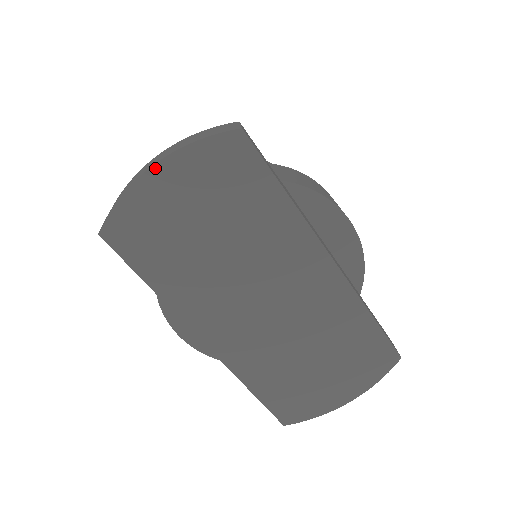
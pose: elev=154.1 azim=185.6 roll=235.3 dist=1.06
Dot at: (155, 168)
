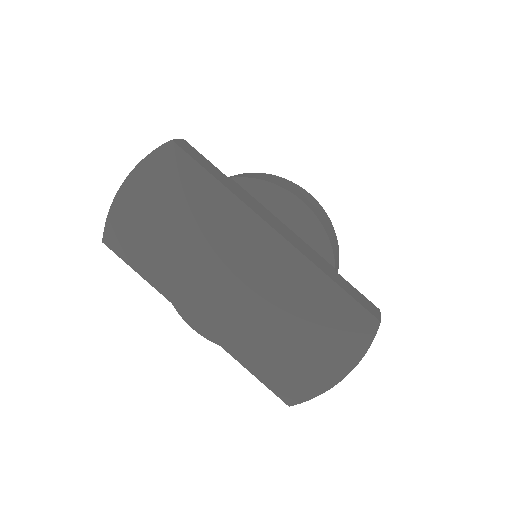
Dot at: (125, 184)
